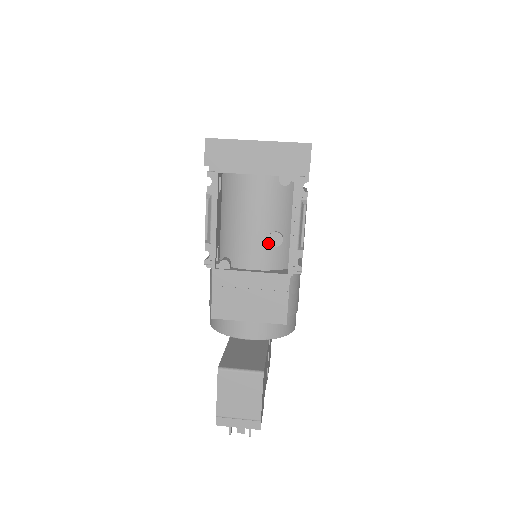
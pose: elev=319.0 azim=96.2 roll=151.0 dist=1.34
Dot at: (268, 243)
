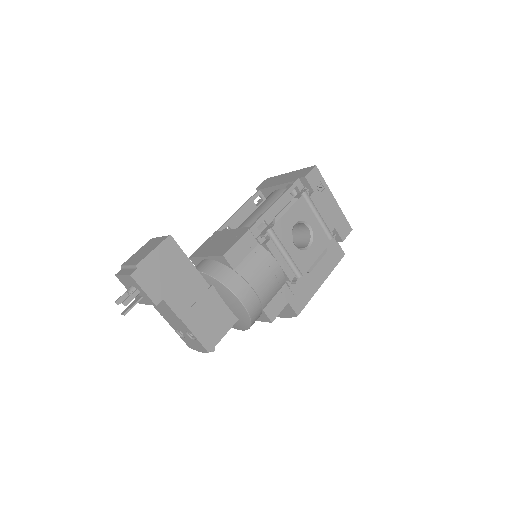
Dot at: occluded
